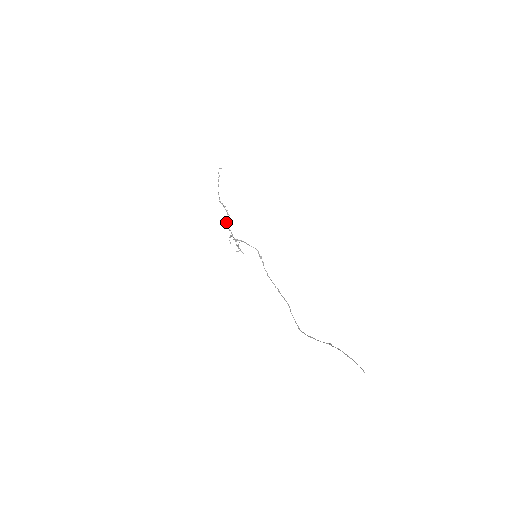
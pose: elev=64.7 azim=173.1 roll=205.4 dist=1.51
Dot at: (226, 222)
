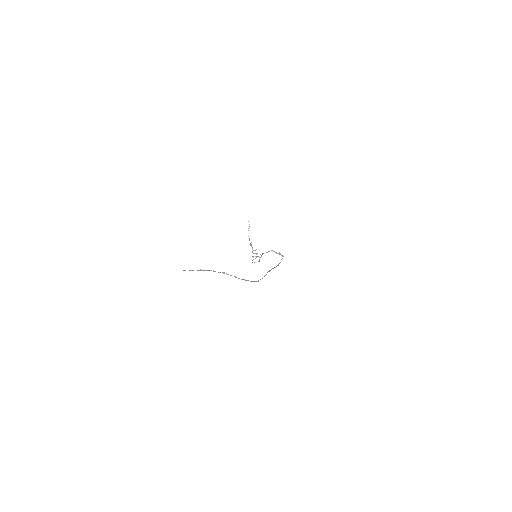
Dot at: (252, 251)
